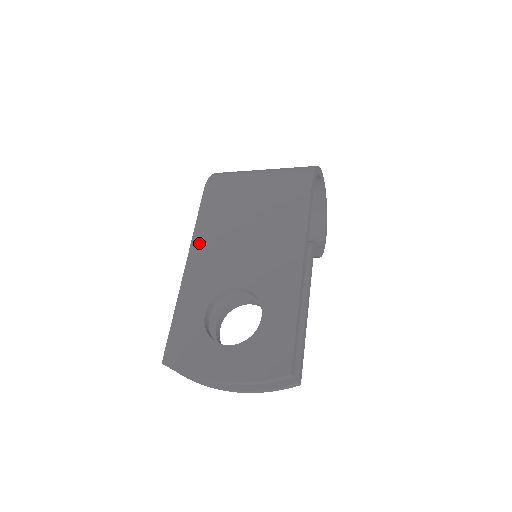
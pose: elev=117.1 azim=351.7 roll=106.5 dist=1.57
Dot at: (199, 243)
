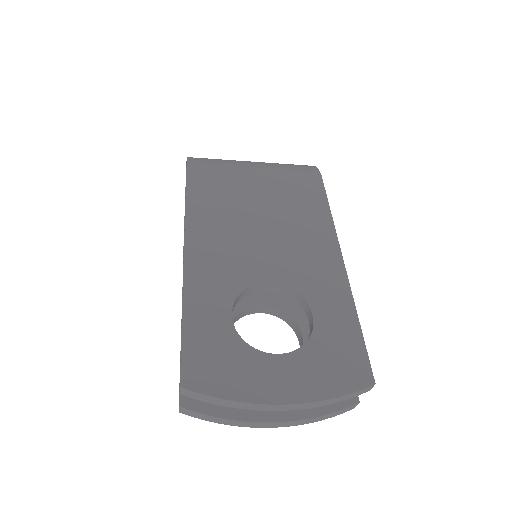
Dot at: (197, 228)
